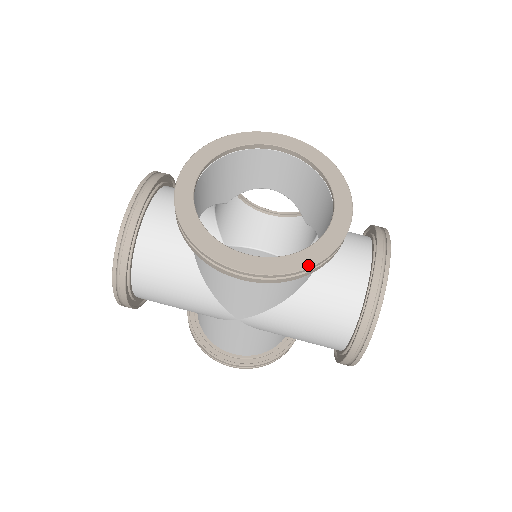
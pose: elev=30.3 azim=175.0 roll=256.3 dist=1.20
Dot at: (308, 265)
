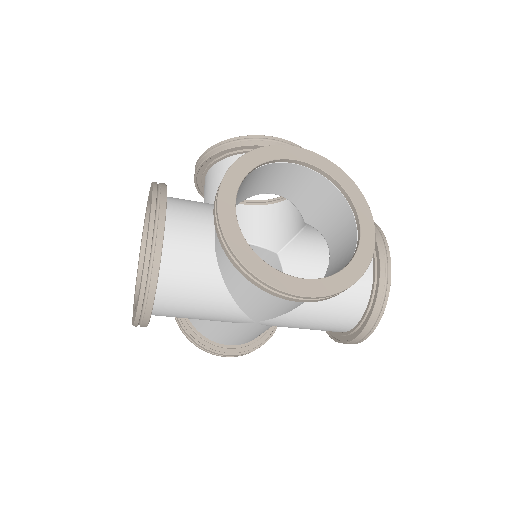
Dot at: (354, 280)
